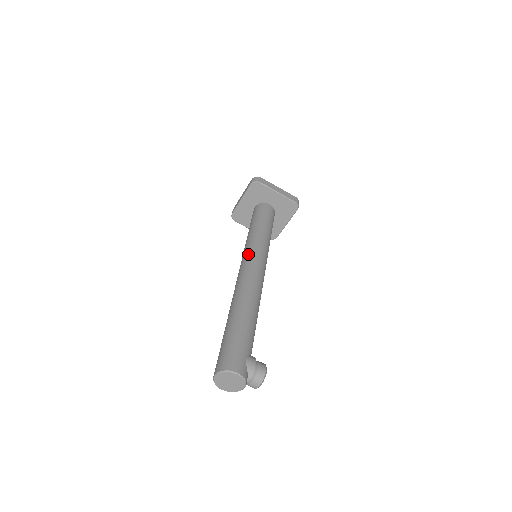
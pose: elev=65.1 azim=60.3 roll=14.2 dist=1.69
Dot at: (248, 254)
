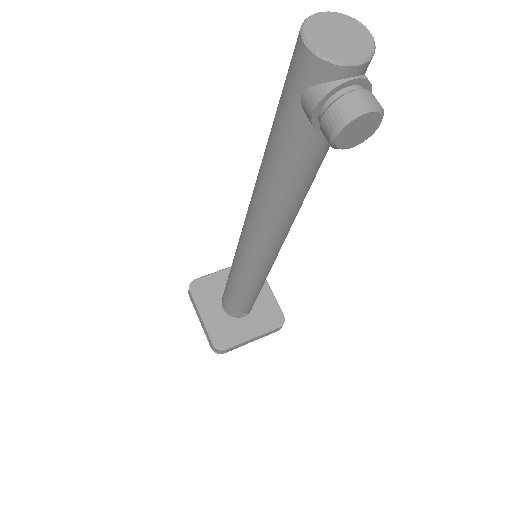
Dot at: occluded
